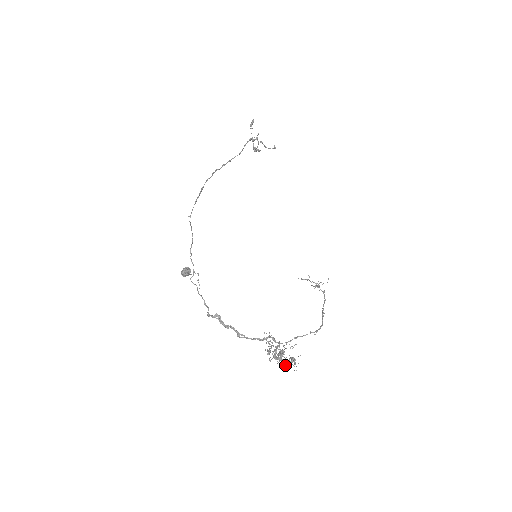
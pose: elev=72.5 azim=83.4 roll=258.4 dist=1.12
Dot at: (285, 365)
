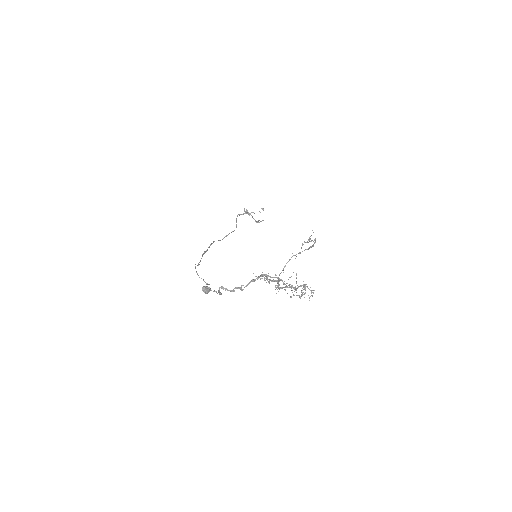
Dot at: (294, 289)
